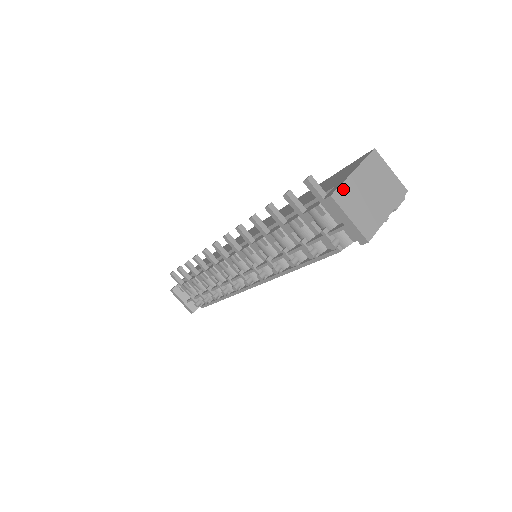
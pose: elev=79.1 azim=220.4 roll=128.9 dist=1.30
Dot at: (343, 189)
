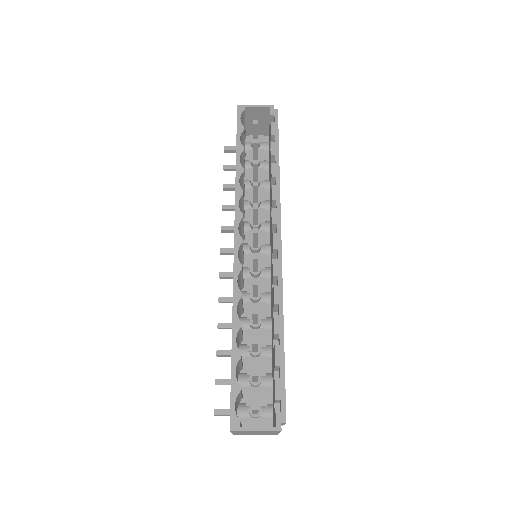
Dot at: (236, 434)
